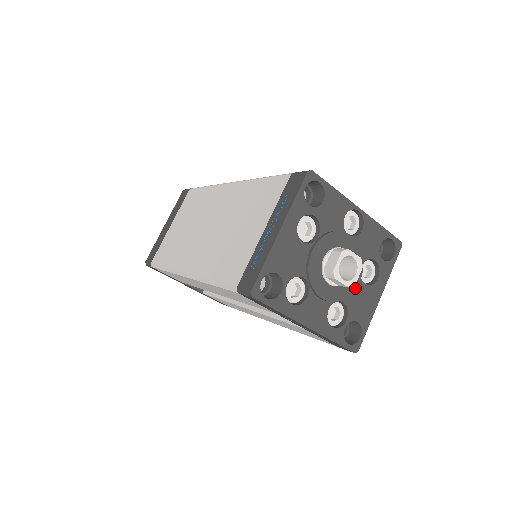
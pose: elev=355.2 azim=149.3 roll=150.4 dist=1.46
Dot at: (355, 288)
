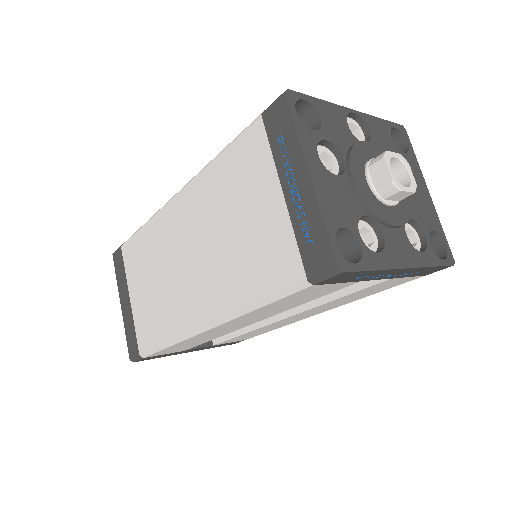
Dot at: (409, 196)
